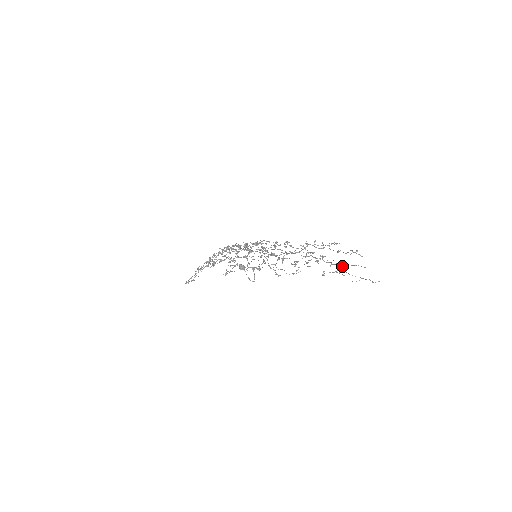
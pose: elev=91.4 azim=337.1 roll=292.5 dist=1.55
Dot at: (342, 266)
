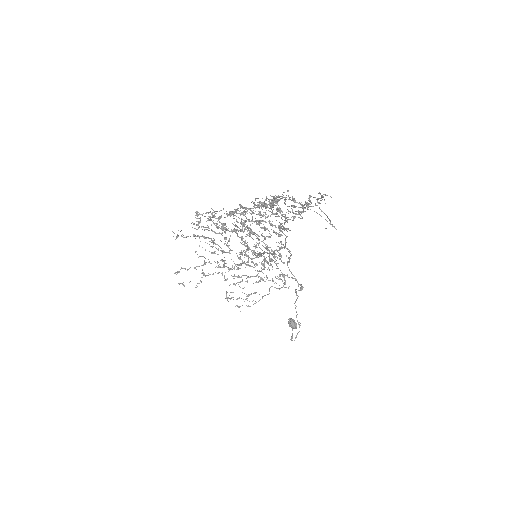
Dot at: occluded
